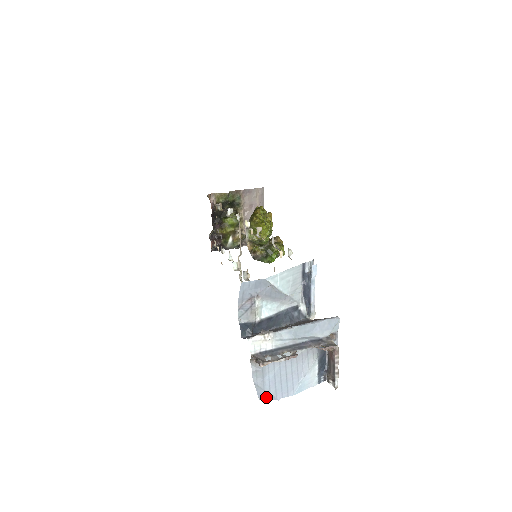
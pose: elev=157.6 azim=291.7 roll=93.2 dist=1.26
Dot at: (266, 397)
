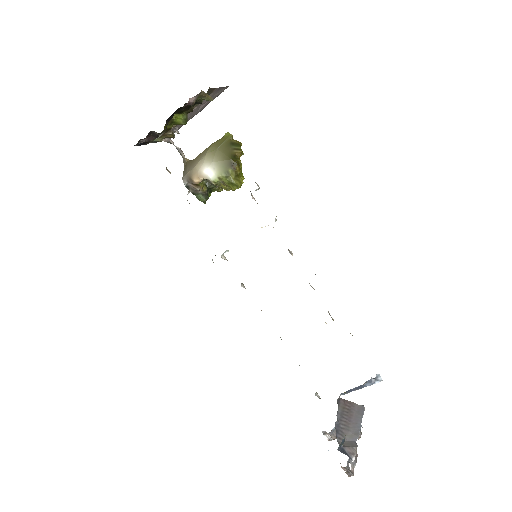
Dot at: occluded
